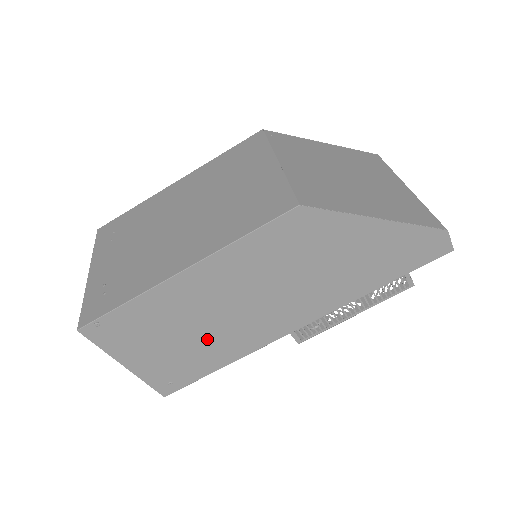
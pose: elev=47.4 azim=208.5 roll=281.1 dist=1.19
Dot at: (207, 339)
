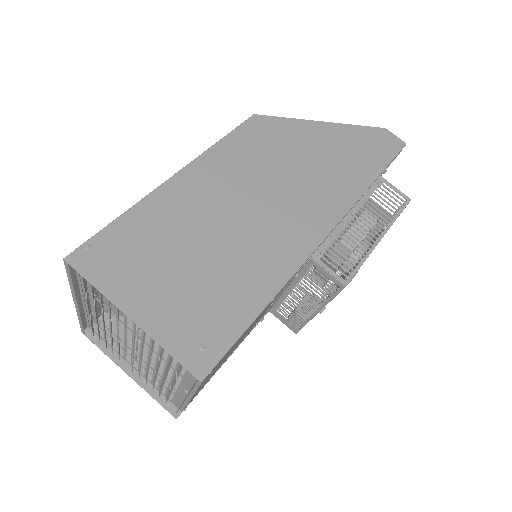
Dot at: (227, 261)
